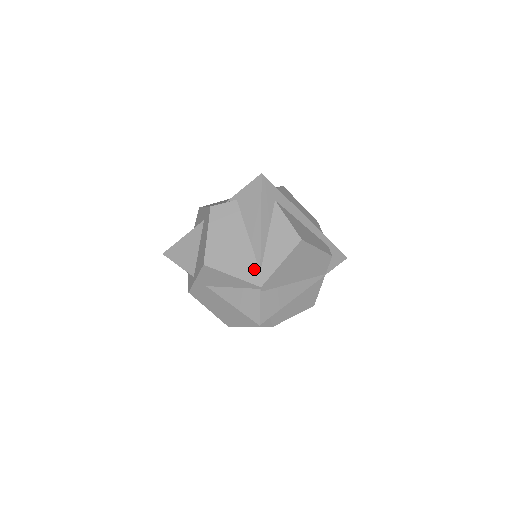
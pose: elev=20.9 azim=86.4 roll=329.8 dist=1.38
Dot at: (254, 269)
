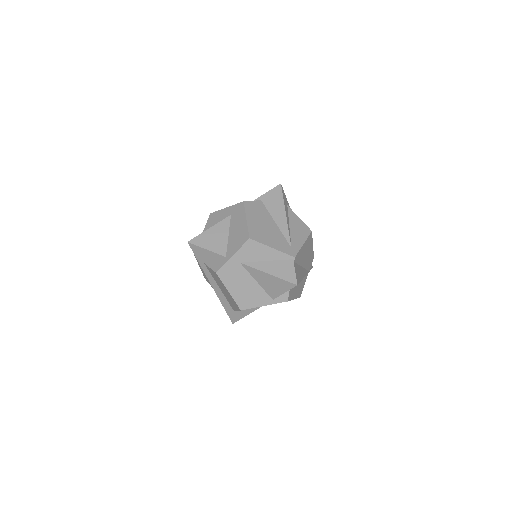
Dot at: (287, 245)
